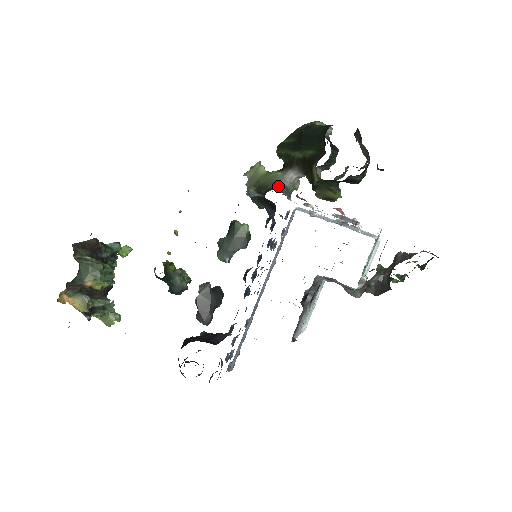
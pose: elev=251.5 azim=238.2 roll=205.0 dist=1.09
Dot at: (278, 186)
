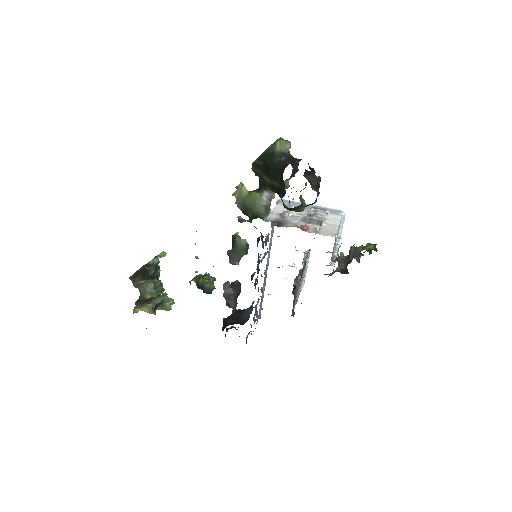
Dot at: (259, 209)
